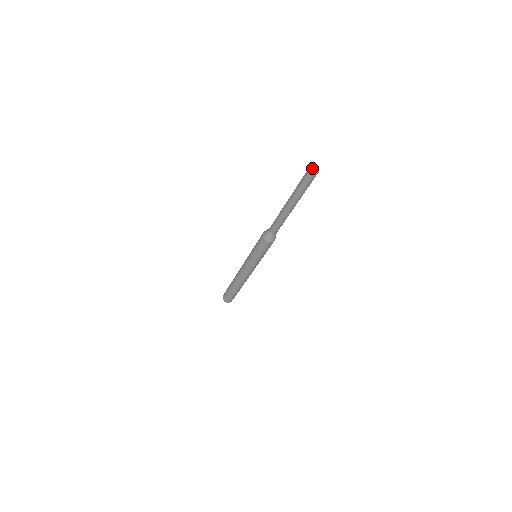
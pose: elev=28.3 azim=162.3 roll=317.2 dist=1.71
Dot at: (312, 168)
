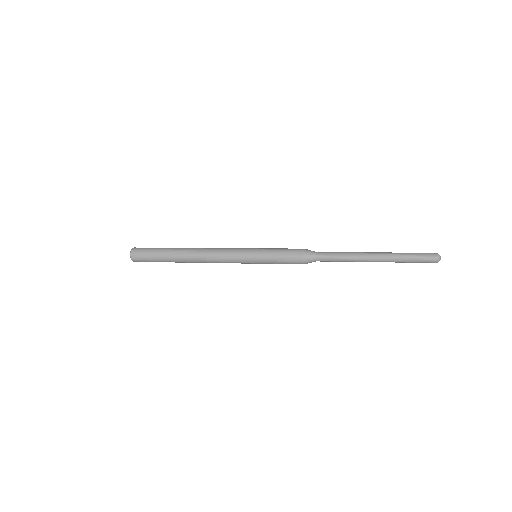
Dot at: occluded
